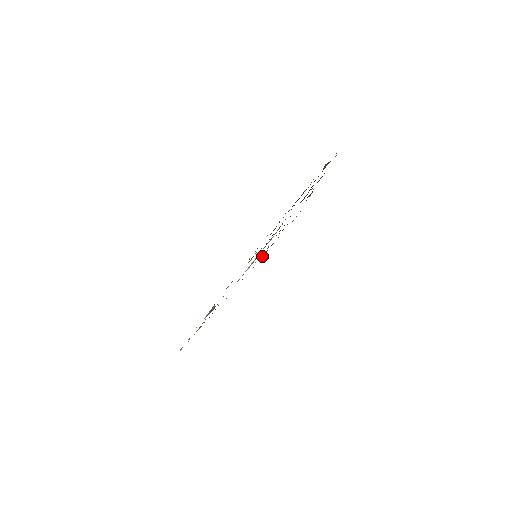
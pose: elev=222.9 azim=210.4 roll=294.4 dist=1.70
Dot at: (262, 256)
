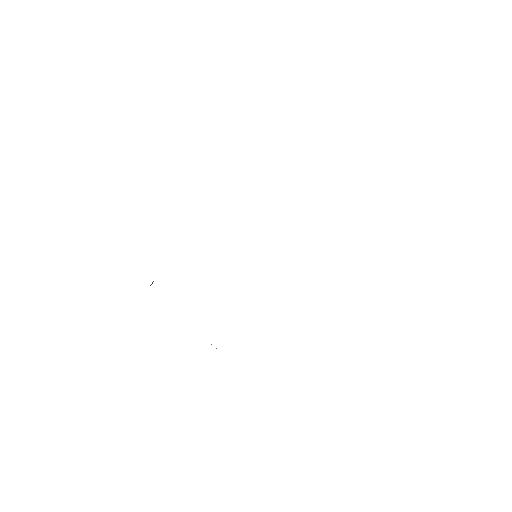
Dot at: occluded
